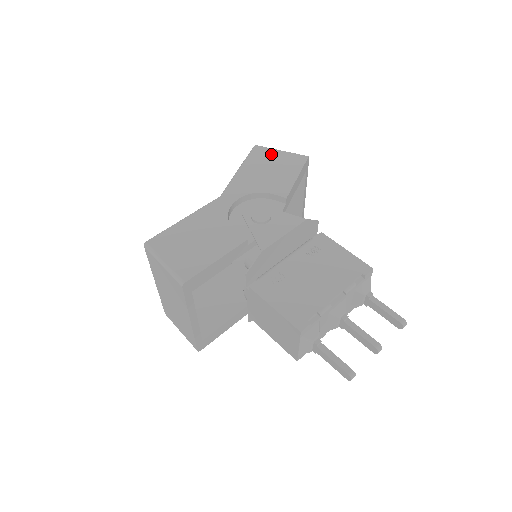
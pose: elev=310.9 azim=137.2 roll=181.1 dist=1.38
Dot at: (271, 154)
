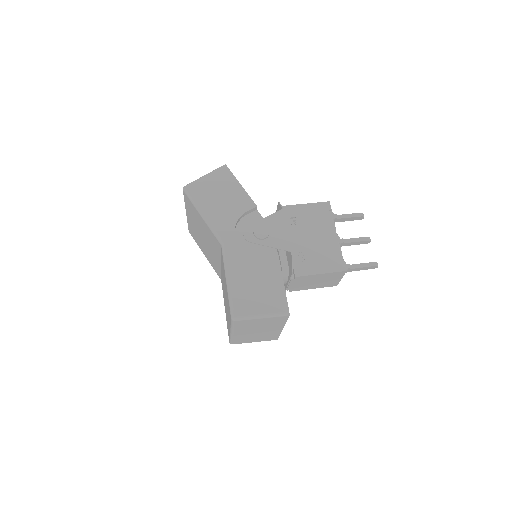
Dot at: (204, 185)
